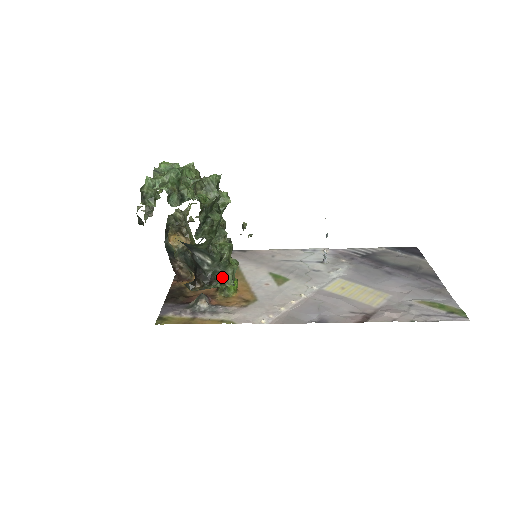
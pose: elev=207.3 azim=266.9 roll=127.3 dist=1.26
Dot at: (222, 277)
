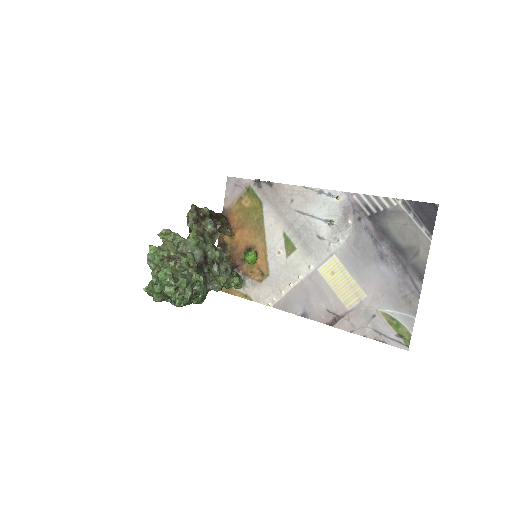
Dot at: occluded
